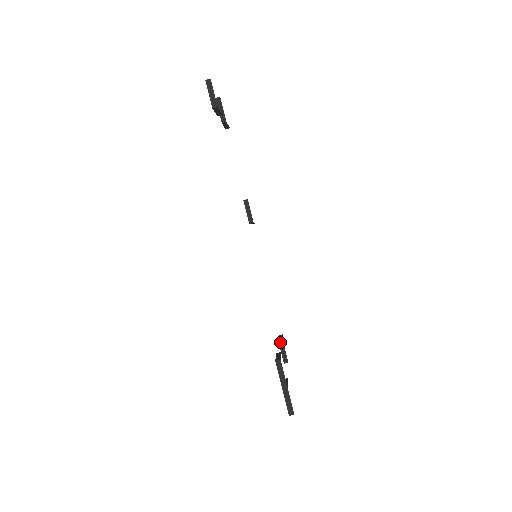
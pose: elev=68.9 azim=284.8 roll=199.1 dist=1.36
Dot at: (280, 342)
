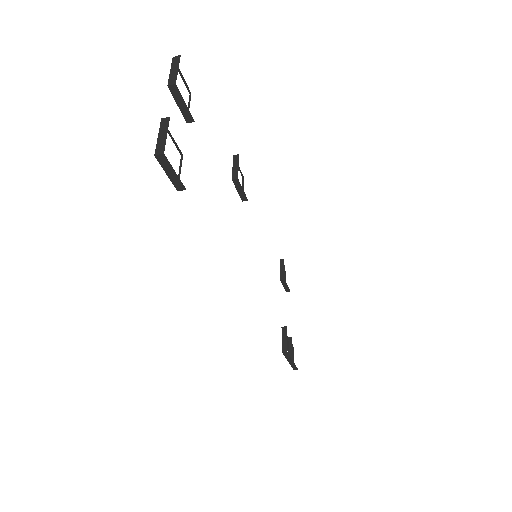
Dot at: (282, 281)
